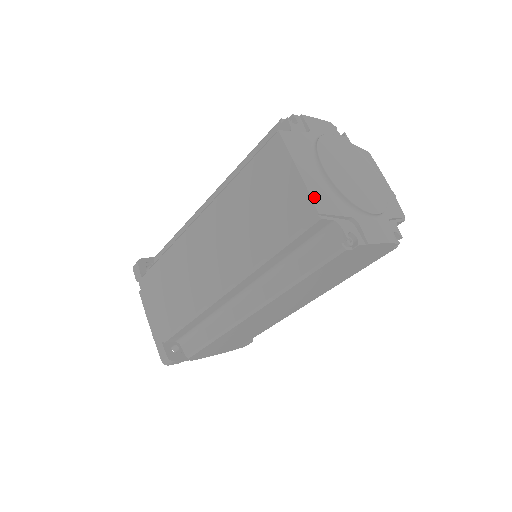
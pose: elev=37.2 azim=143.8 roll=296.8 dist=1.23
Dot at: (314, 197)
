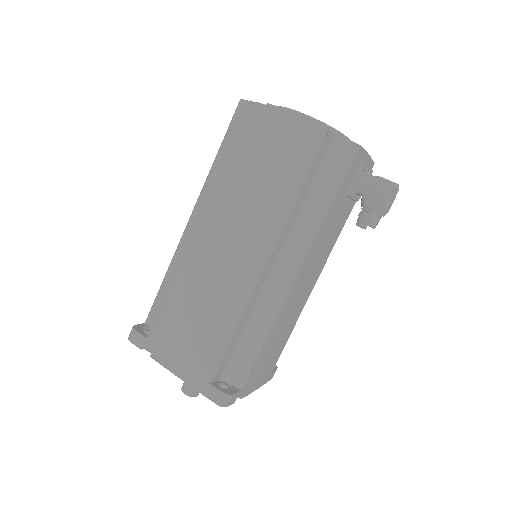
Dot at: occluded
